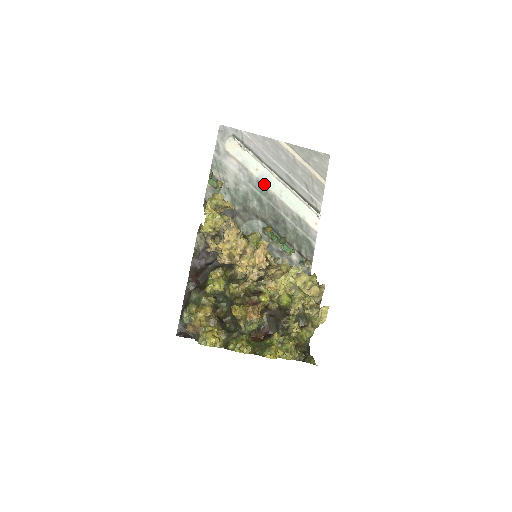
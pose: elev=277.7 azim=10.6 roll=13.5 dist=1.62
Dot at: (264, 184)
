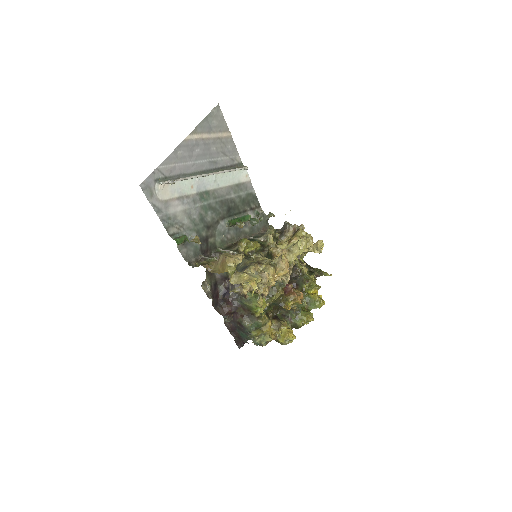
Dot at: (204, 191)
